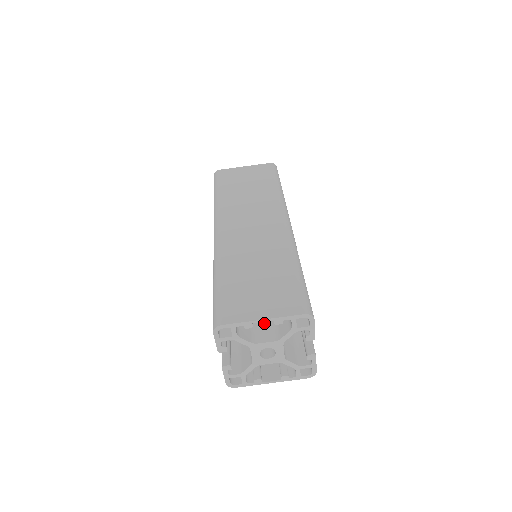
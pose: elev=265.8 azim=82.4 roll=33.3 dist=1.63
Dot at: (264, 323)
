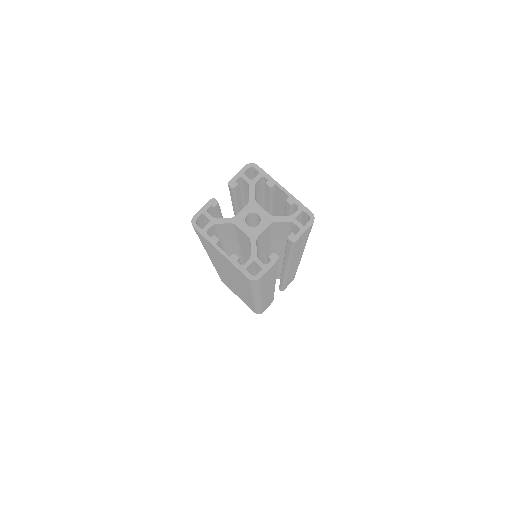
Dot at: occluded
